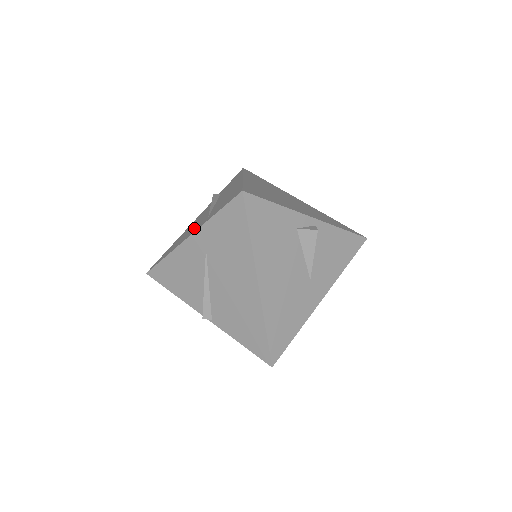
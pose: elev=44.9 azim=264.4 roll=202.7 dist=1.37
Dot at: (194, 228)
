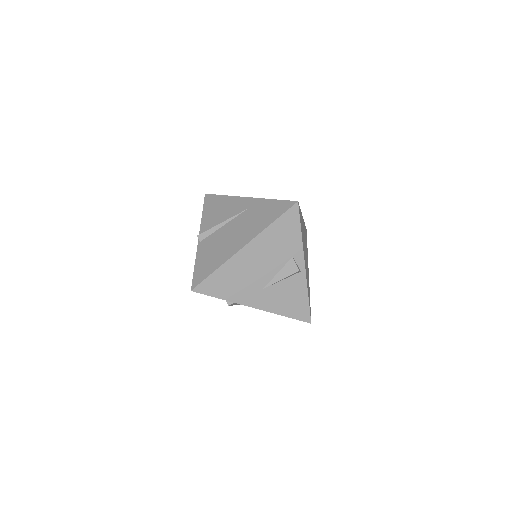
Dot at: occluded
